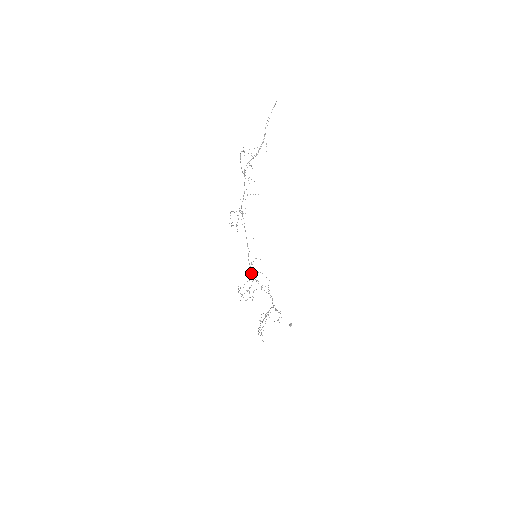
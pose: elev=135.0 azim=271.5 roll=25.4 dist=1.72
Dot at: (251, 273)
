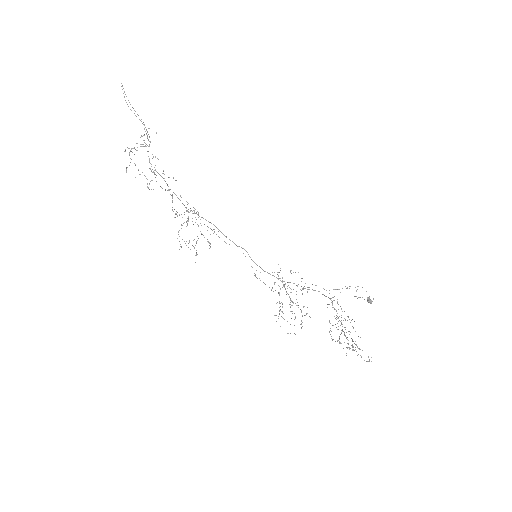
Dot at: occluded
